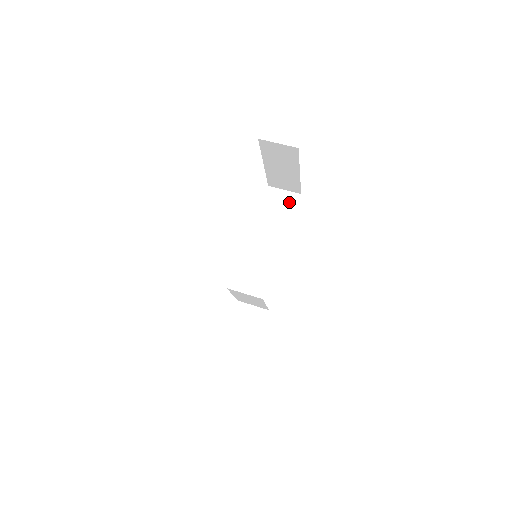
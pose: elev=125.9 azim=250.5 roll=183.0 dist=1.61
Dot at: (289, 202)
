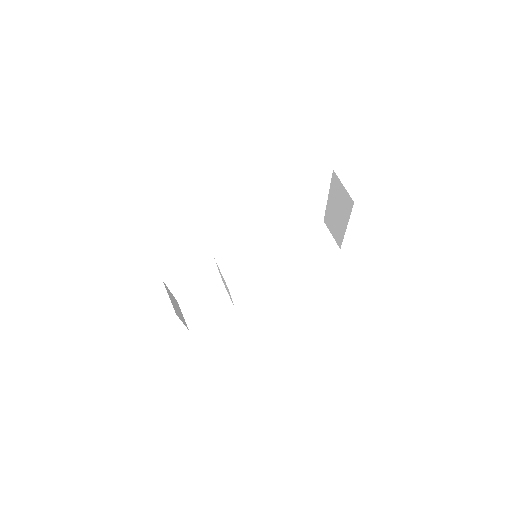
Dot at: (326, 246)
